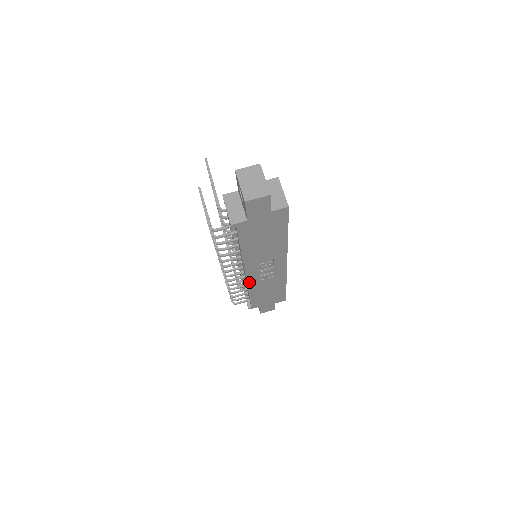
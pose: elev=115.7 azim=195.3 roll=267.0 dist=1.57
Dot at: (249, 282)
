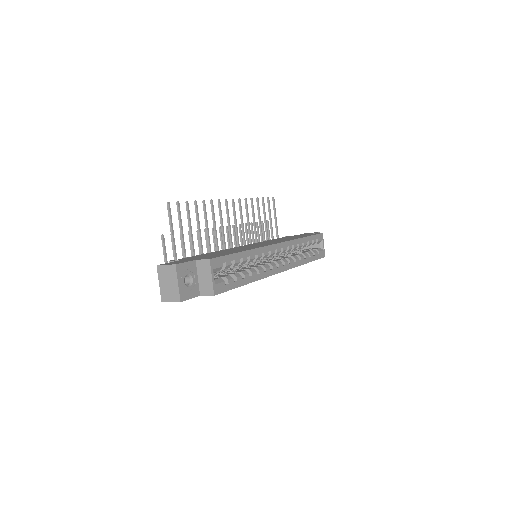
Dot at: occluded
